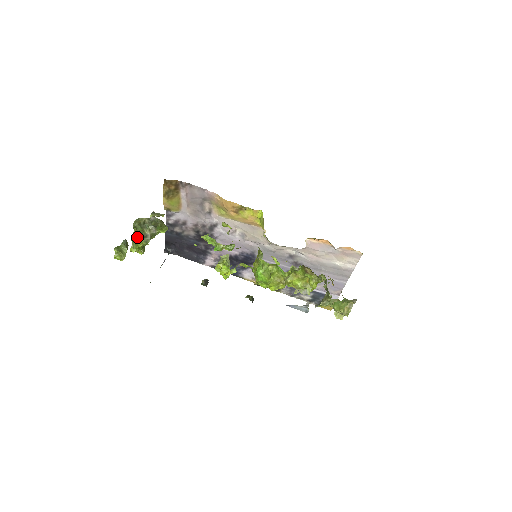
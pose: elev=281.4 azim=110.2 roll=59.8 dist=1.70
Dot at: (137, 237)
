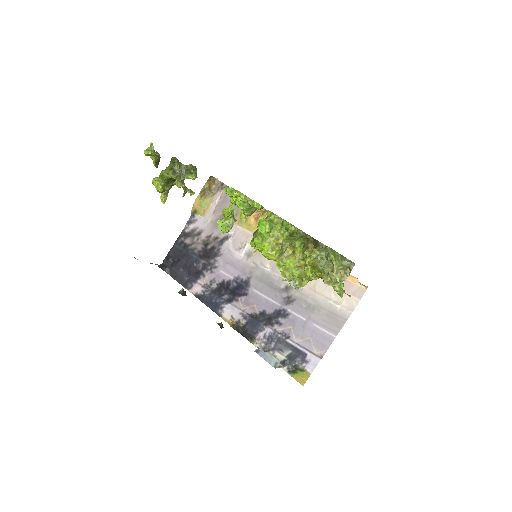
Dot at: (167, 171)
